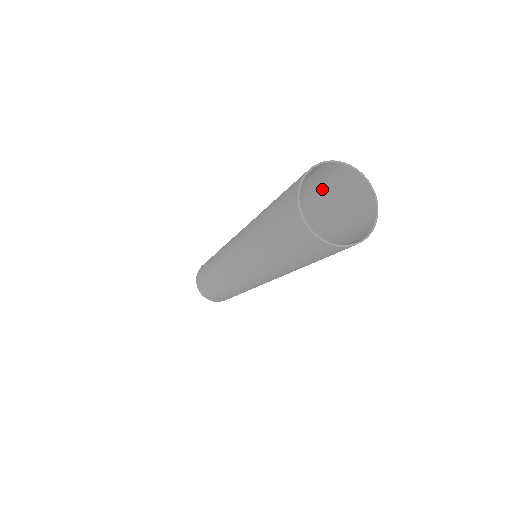
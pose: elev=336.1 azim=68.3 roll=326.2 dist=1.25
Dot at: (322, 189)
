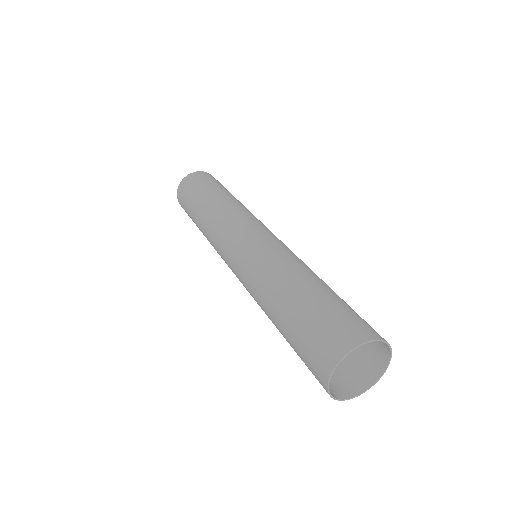
Dot at: (340, 306)
